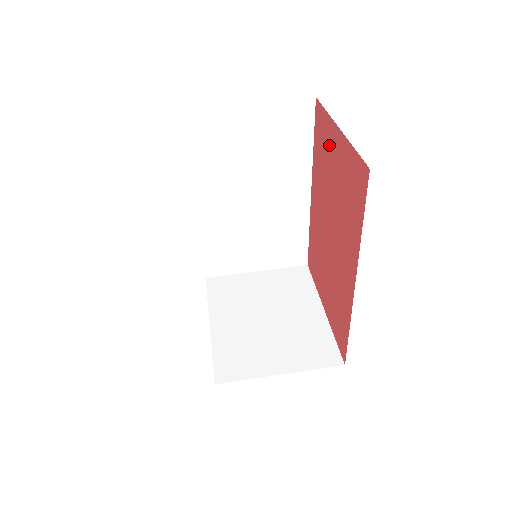
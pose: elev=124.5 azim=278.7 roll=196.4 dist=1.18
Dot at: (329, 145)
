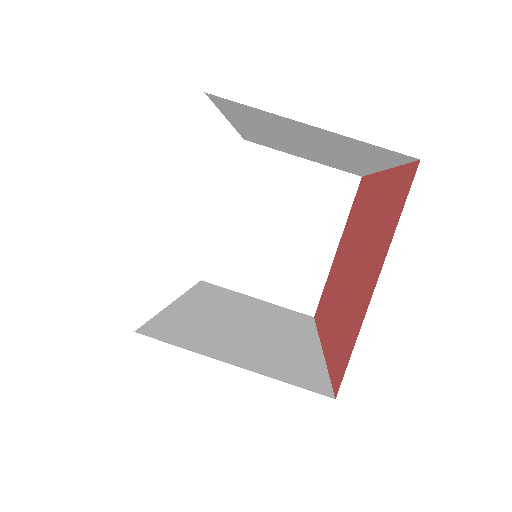
Dot at: (380, 244)
